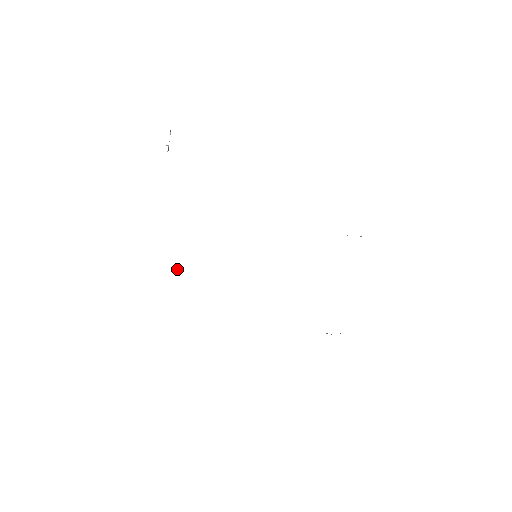
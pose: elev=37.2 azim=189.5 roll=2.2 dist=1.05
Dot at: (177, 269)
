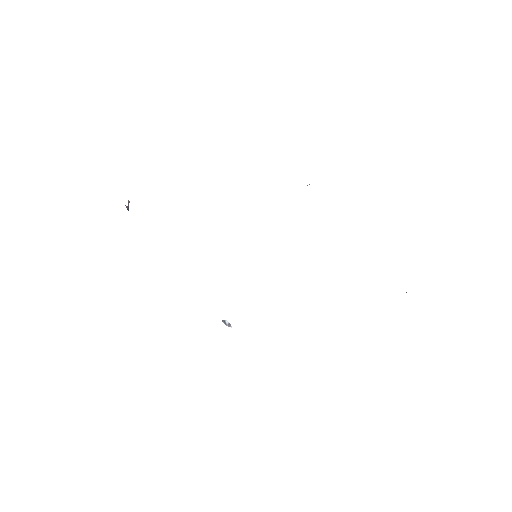
Dot at: (226, 322)
